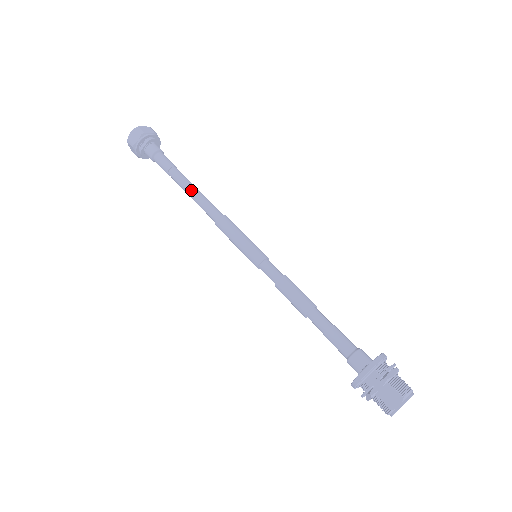
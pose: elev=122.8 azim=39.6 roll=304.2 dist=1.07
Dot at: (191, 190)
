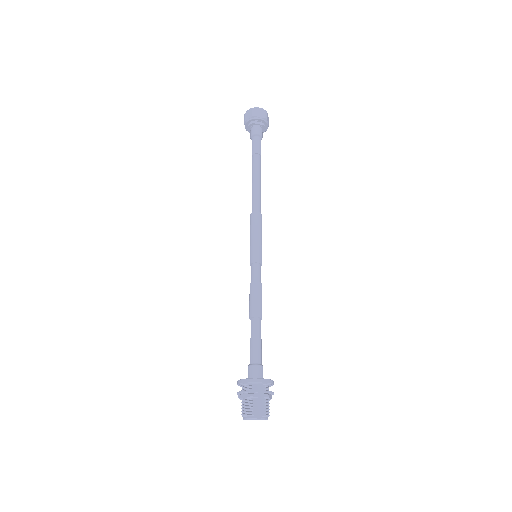
Dot at: (259, 179)
